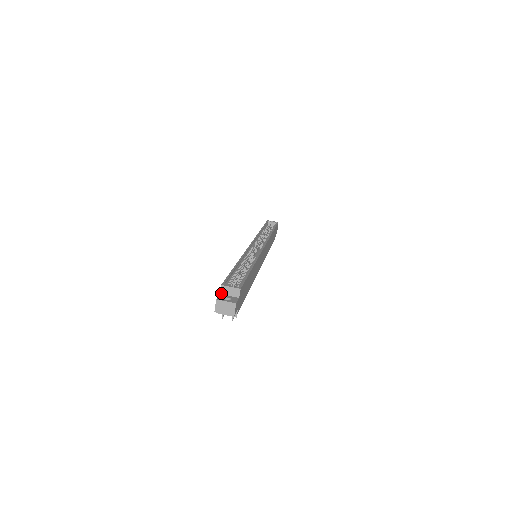
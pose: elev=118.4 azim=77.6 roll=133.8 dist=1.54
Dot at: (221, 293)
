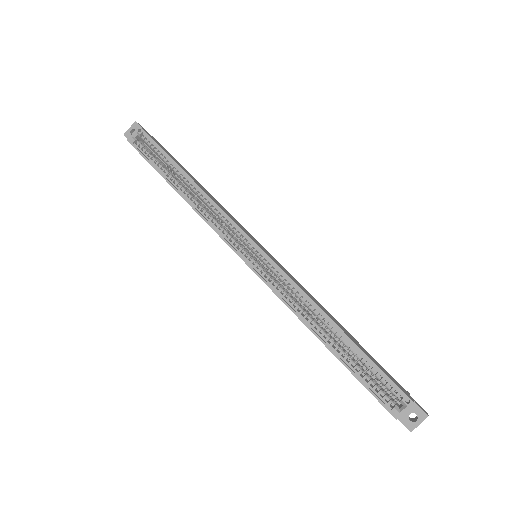
Dot at: (397, 417)
